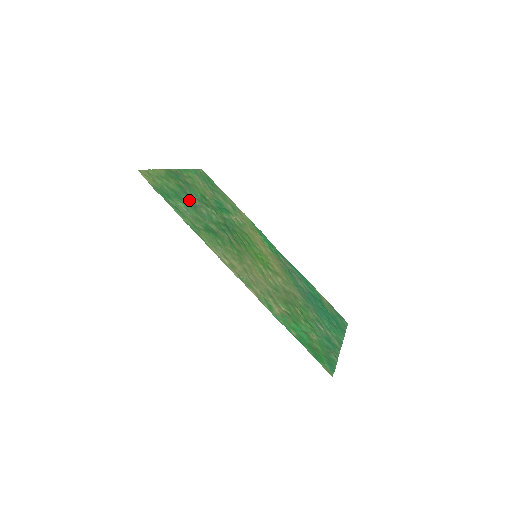
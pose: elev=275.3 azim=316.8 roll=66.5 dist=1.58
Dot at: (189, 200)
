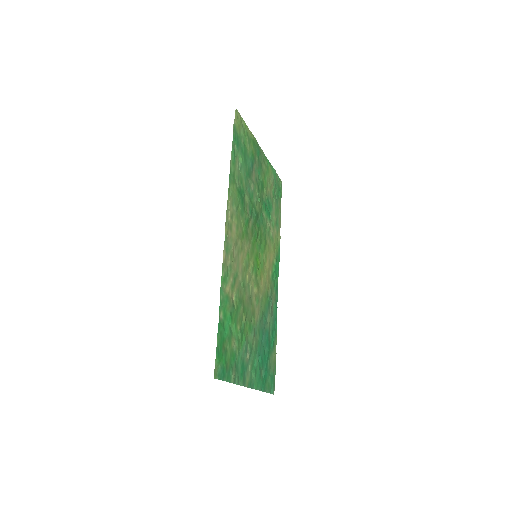
Dot at: (250, 169)
